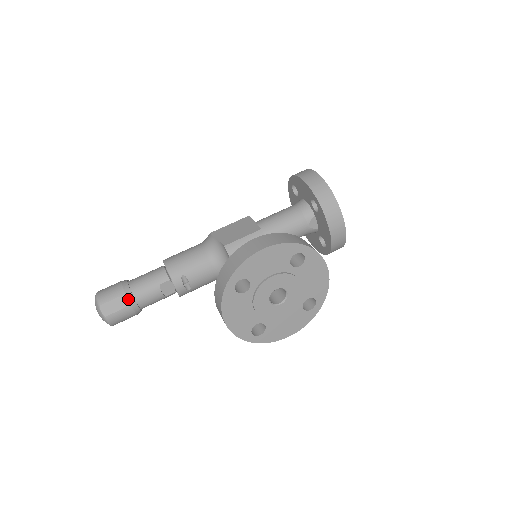
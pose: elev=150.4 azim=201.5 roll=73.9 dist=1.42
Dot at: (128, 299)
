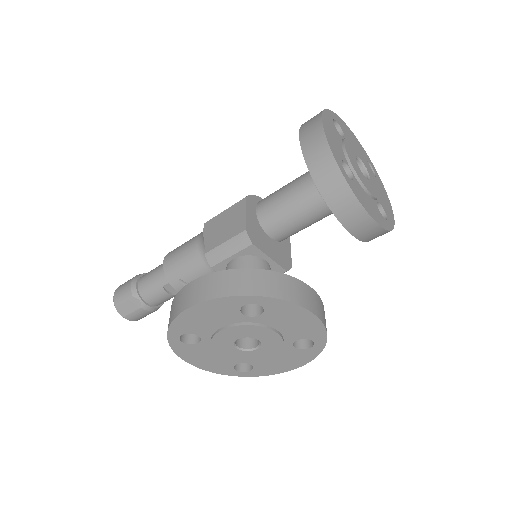
Dot at: (137, 302)
